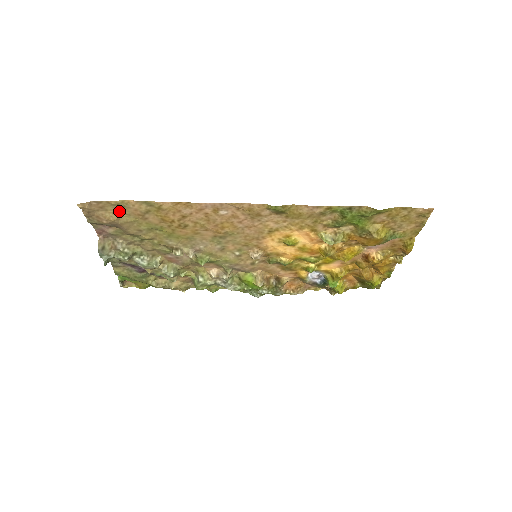
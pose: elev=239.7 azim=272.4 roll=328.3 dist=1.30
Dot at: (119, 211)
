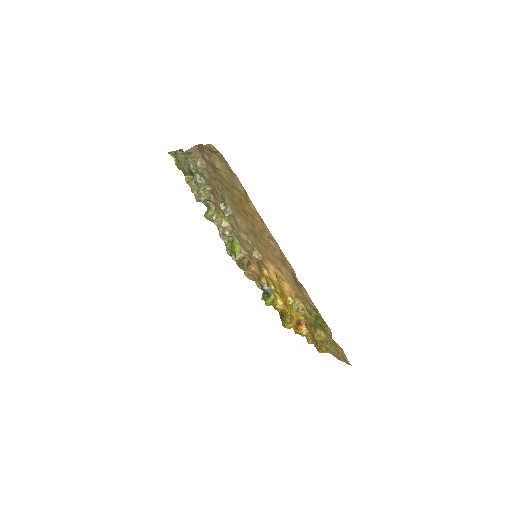
Dot at: (226, 170)
